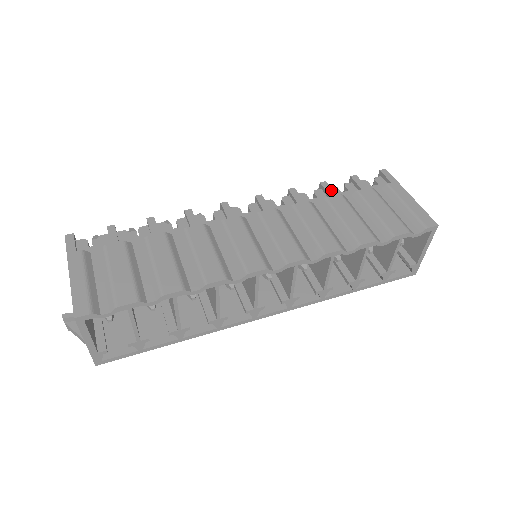
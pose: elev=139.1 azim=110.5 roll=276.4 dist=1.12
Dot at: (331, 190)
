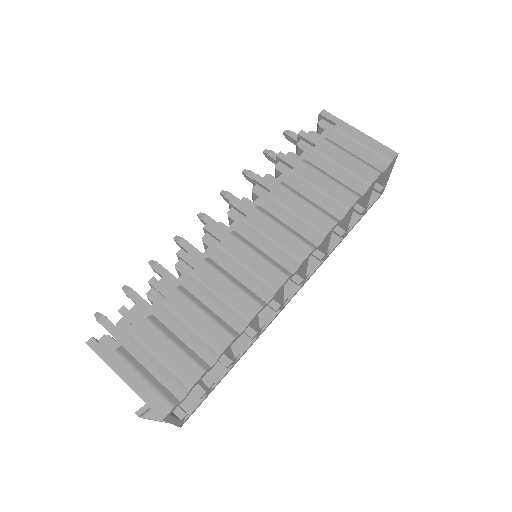
Dot at: (291, 160)
